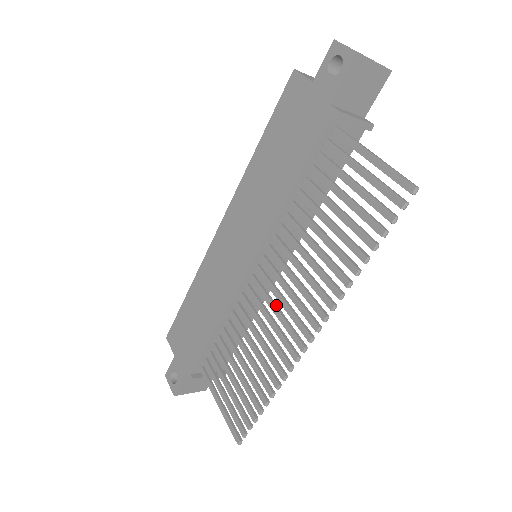
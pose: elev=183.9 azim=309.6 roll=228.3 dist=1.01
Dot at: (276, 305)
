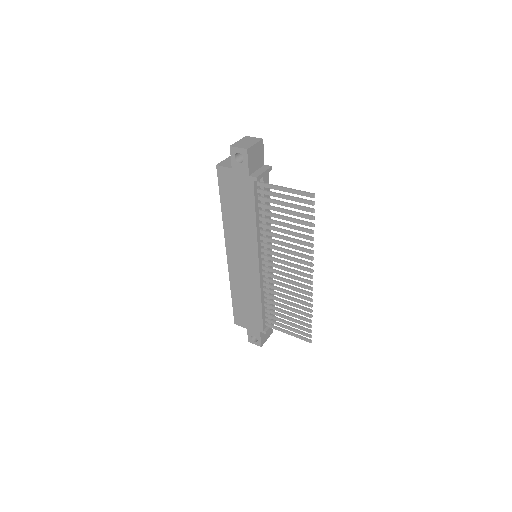
Dot at: (285, 273)
